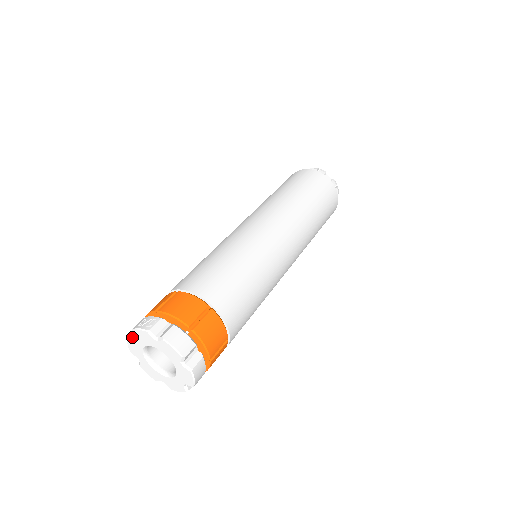
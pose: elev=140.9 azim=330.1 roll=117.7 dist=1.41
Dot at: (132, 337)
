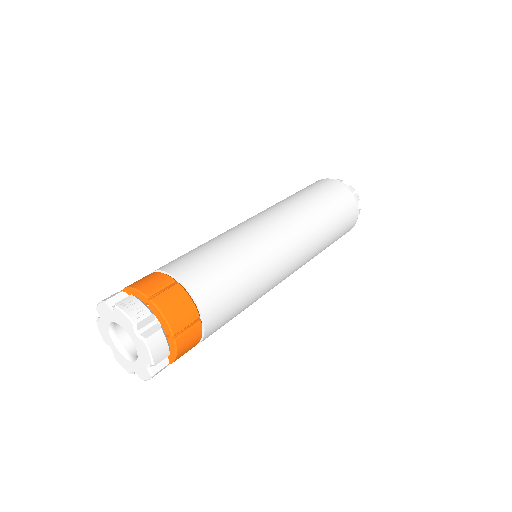
Dot at: (110, 307)
